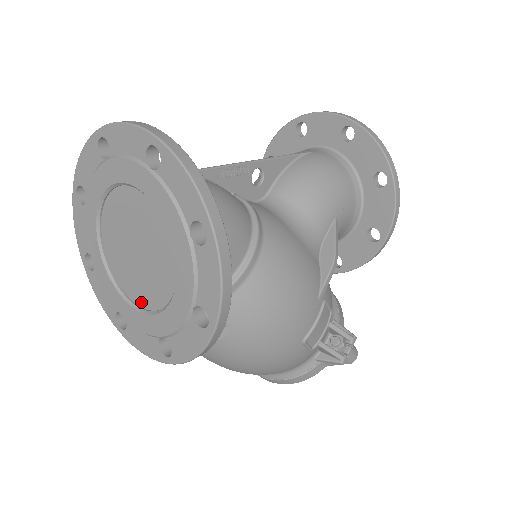
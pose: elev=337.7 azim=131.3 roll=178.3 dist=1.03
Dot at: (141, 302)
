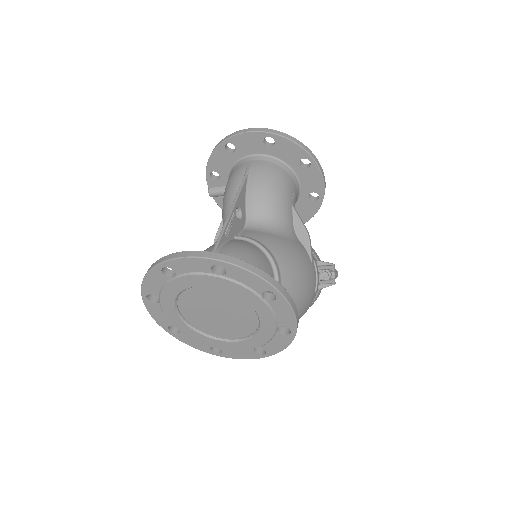
Dot at: (231, 336)
